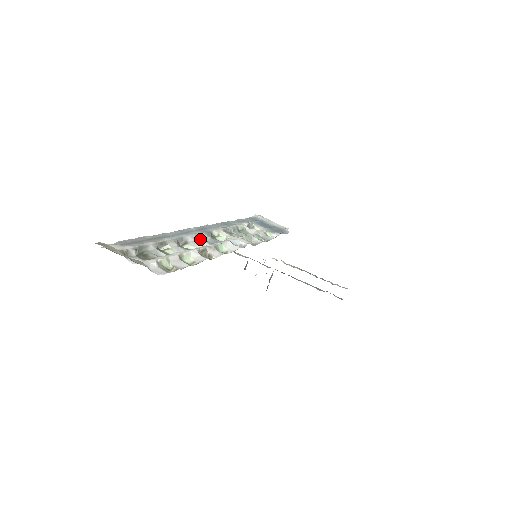
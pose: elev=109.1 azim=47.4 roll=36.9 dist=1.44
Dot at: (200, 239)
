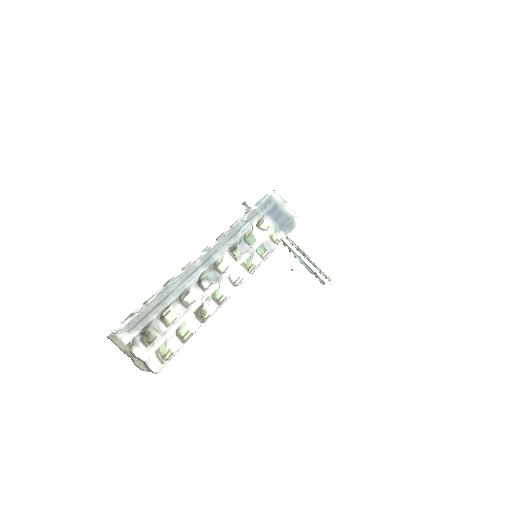
Dot at: (202, 276)
